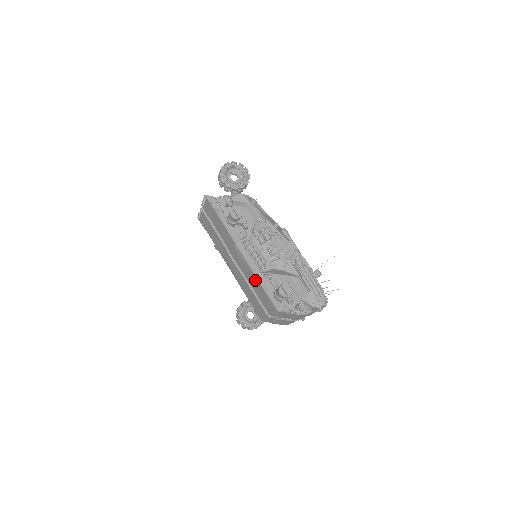
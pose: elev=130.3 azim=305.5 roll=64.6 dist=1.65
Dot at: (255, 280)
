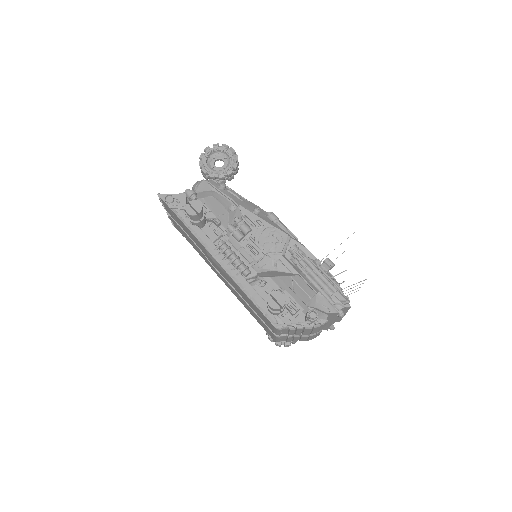
Dot at: (241, 292)
